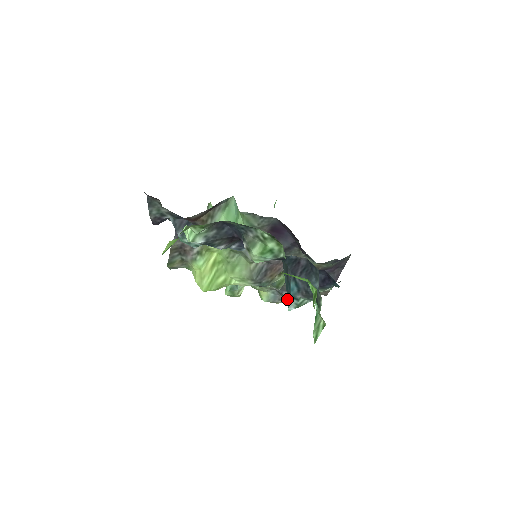
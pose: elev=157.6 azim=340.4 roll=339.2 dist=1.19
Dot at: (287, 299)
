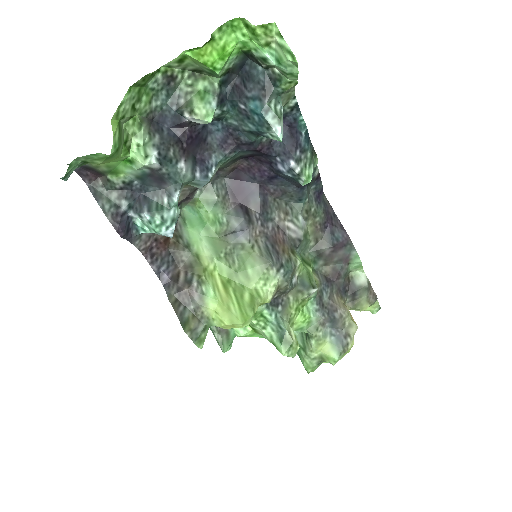
Dot at: (350, 329)
